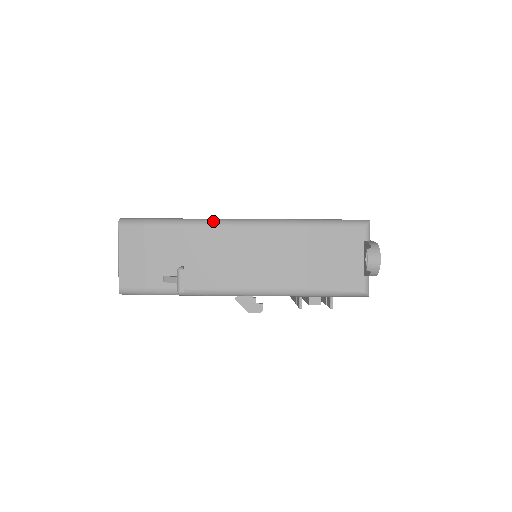
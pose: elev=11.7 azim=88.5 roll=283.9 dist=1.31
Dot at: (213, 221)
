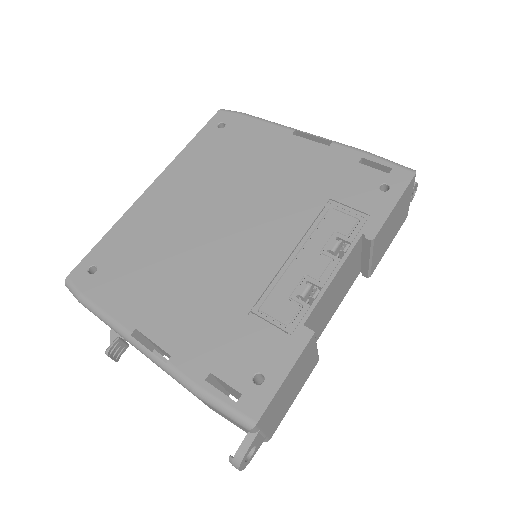
Dot at: (121, 333)
